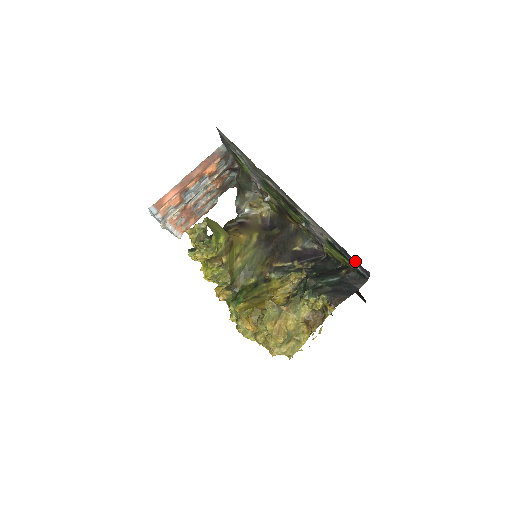
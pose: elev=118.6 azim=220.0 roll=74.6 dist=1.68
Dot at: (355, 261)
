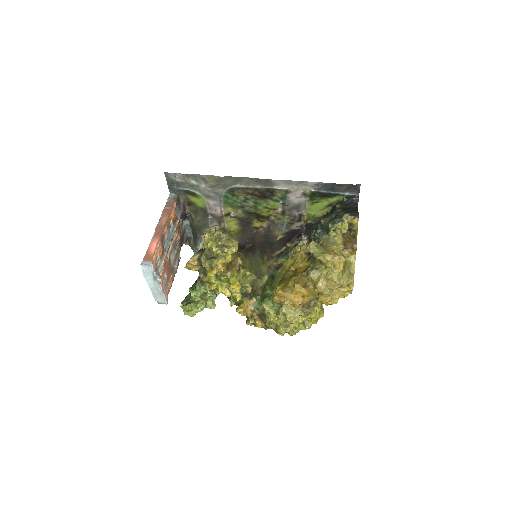
Dot at: (344, 186)
